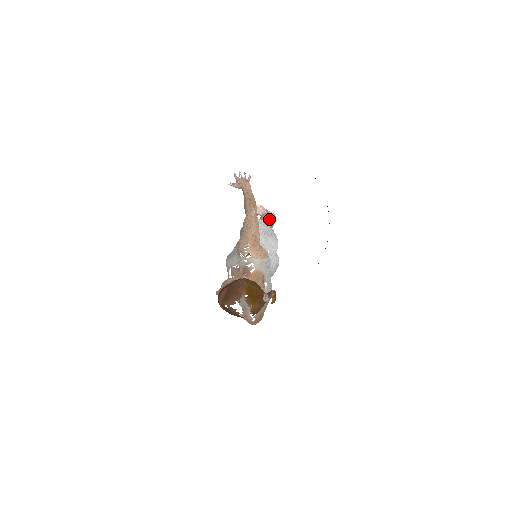
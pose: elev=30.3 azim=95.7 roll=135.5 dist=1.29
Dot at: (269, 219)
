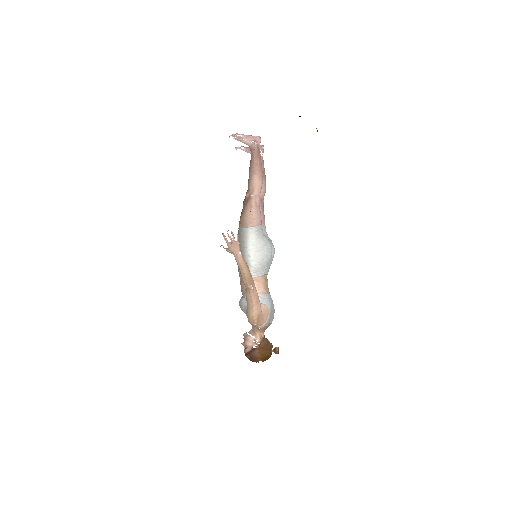
Dot at: (258, 191)
